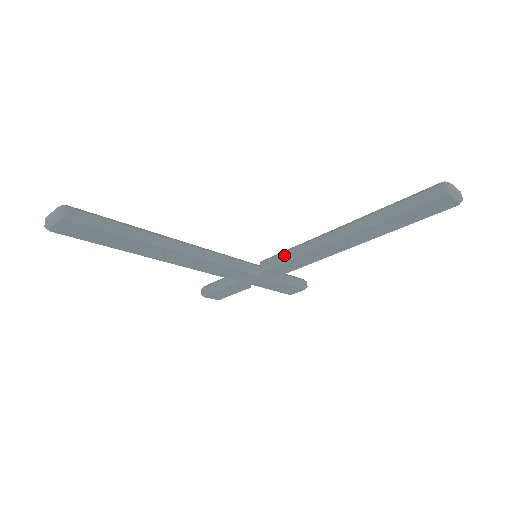
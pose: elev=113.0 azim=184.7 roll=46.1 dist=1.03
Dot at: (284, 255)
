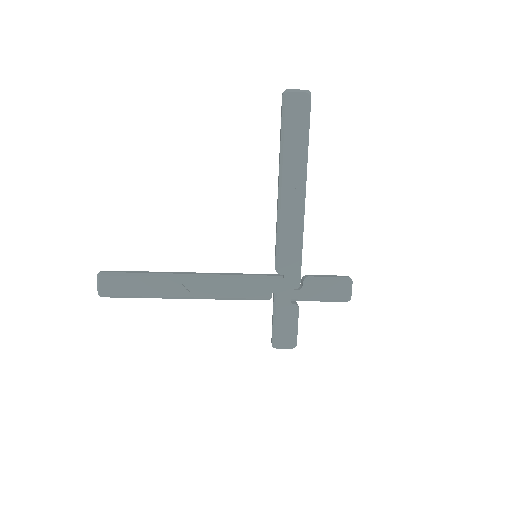
Dot at: occluded
